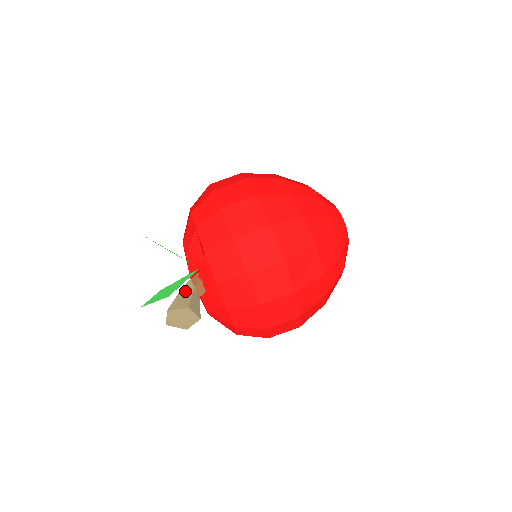
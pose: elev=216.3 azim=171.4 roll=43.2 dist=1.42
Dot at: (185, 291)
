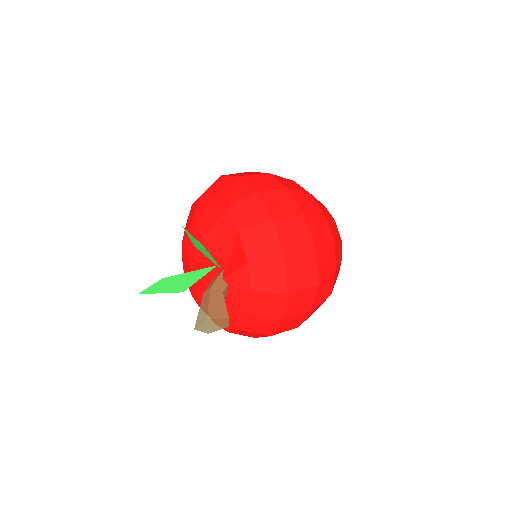
Dot at: (216, 295)
